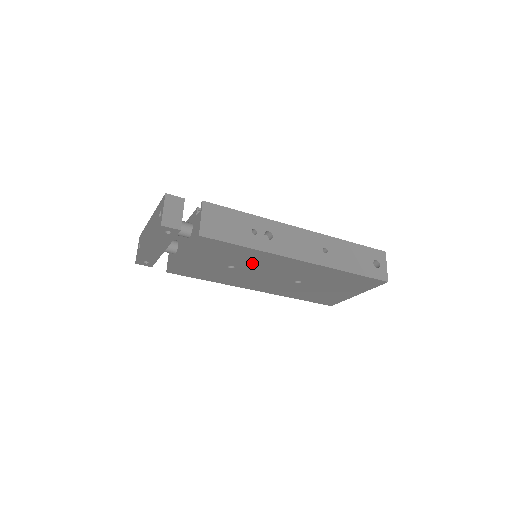
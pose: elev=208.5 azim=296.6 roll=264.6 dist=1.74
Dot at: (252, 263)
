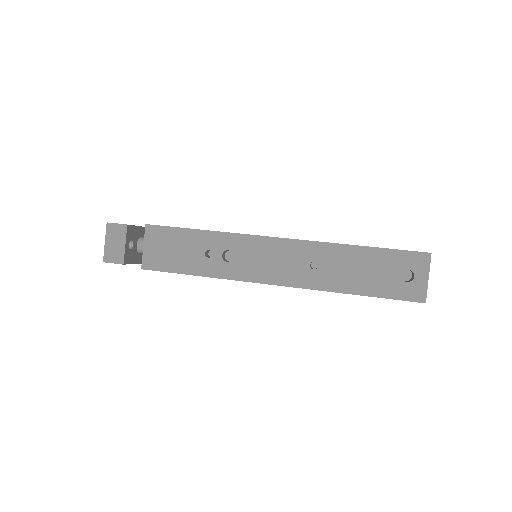
Dot at: occluded
